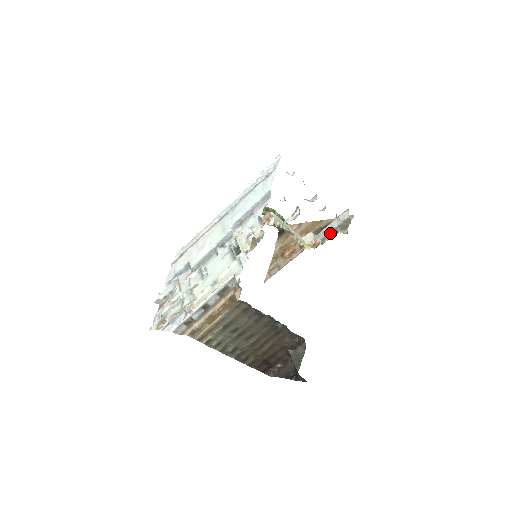
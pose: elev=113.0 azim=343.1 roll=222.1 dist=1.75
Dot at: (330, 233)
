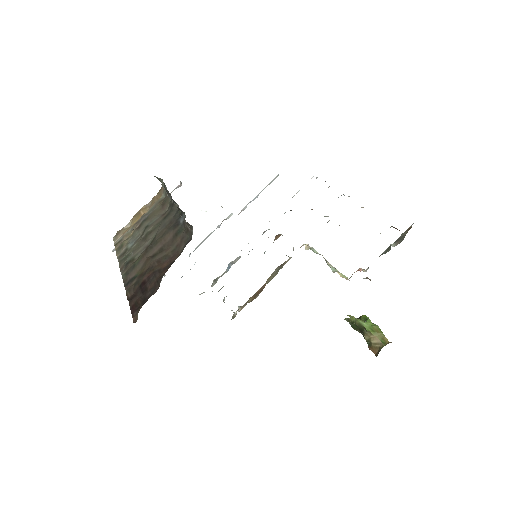
Dot at: (381, 254)
